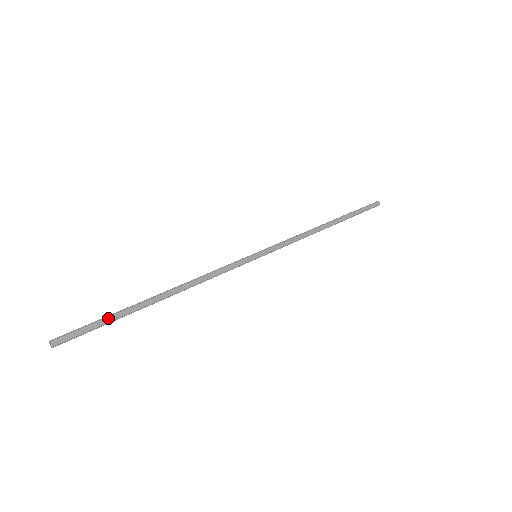
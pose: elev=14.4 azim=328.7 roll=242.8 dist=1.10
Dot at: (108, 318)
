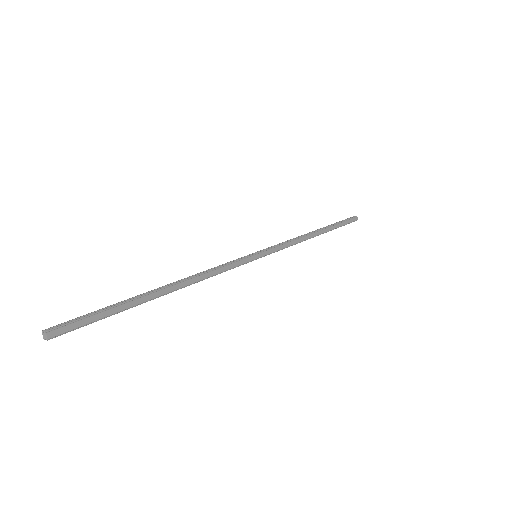
Dot at: (112, 309)
